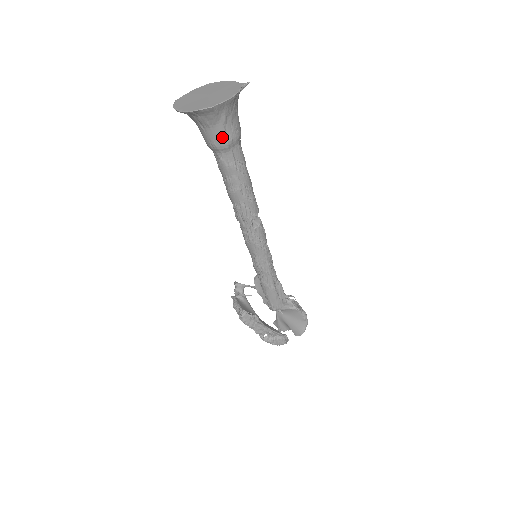
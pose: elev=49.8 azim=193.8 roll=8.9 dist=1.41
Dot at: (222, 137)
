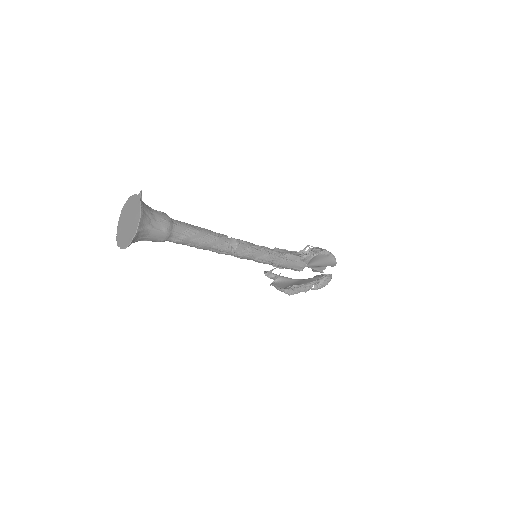
Dot at: (160, 234)
